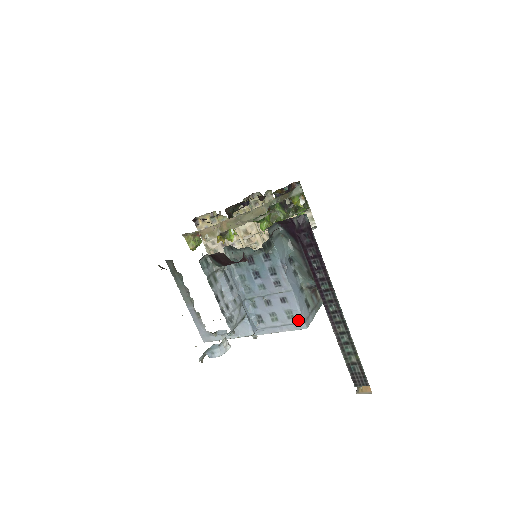
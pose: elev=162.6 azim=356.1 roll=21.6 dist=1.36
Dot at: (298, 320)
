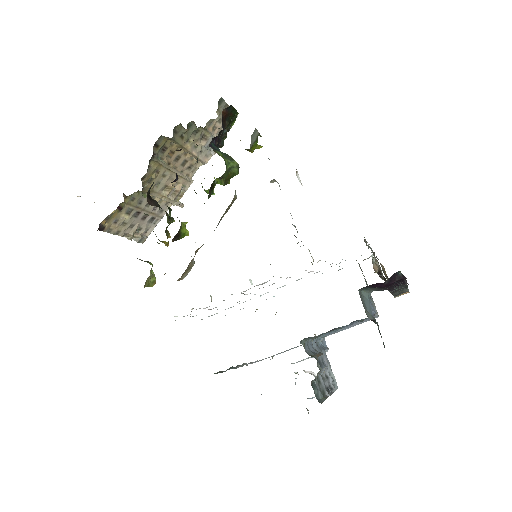
Dot at: occluded
